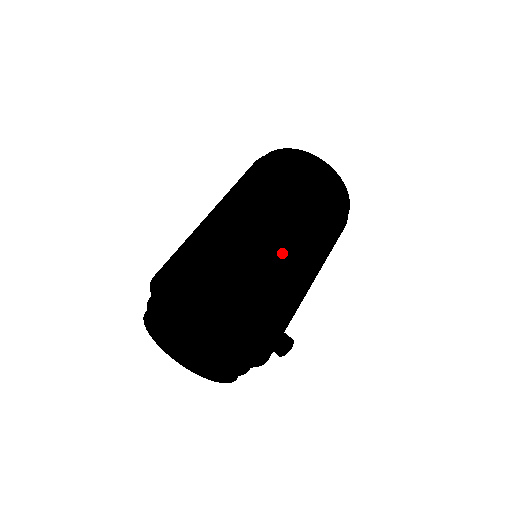
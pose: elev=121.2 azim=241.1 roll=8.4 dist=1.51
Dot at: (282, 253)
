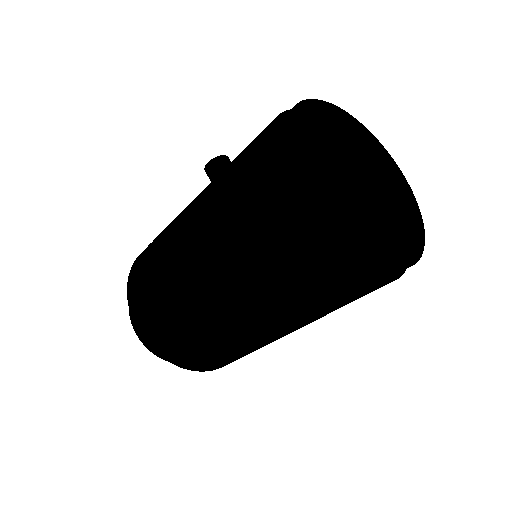
Dot at: (248, 346)
